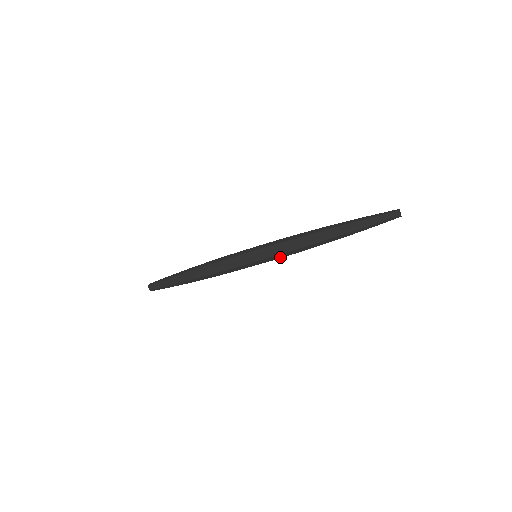
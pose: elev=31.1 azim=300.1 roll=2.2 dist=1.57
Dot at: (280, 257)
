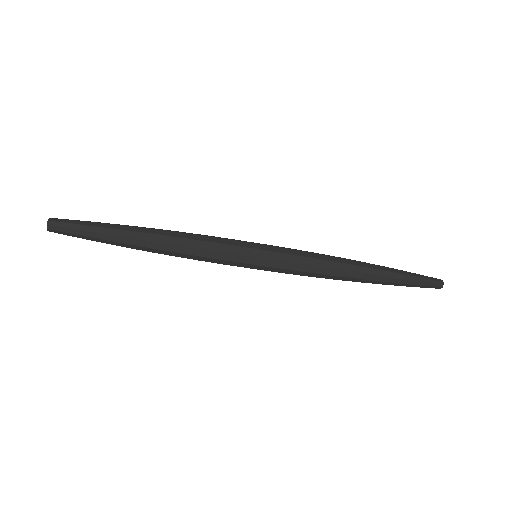
Dot at: (293, 268)
